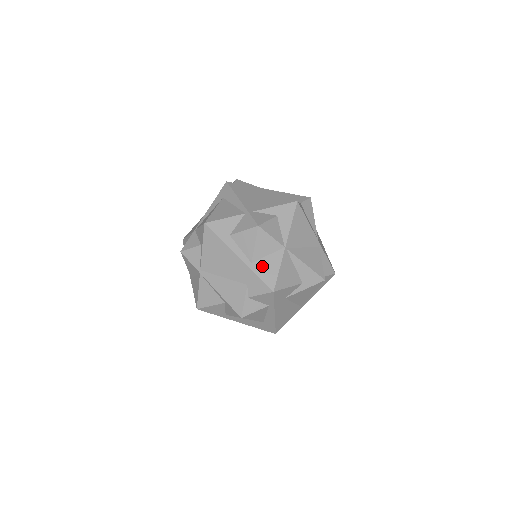
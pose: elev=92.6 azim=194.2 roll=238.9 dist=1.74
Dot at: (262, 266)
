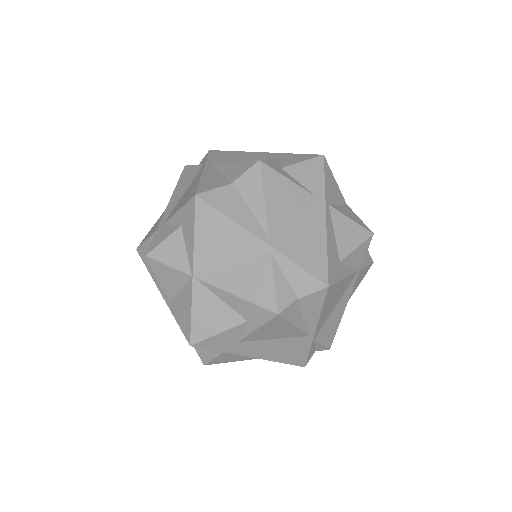
Dot at: (178, 307)
